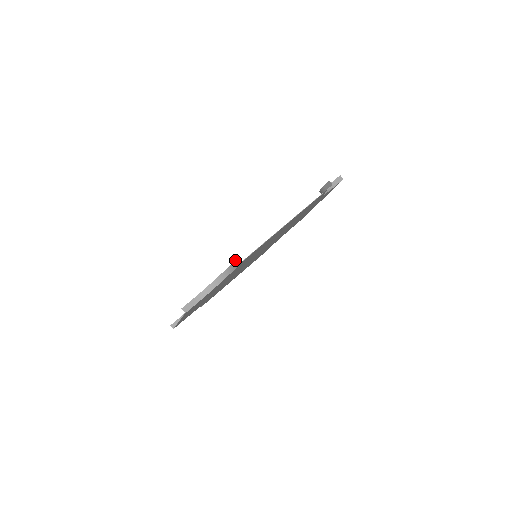
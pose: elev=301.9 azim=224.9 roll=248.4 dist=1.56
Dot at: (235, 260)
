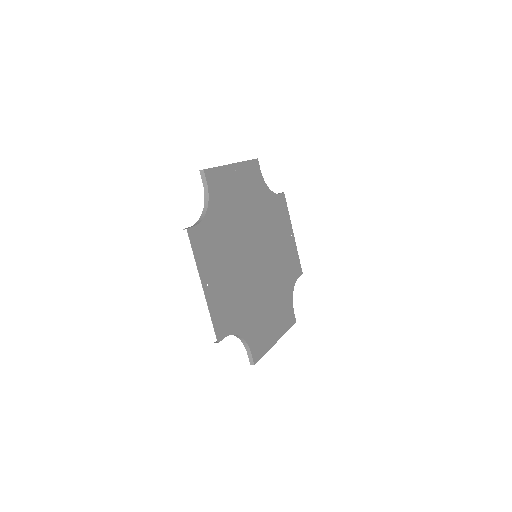
Dot at: (201, 174)
